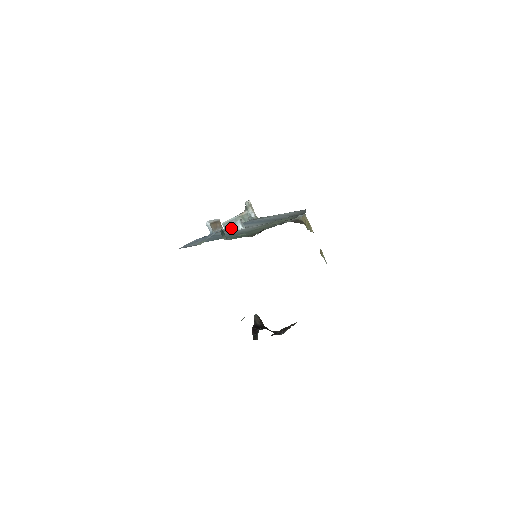
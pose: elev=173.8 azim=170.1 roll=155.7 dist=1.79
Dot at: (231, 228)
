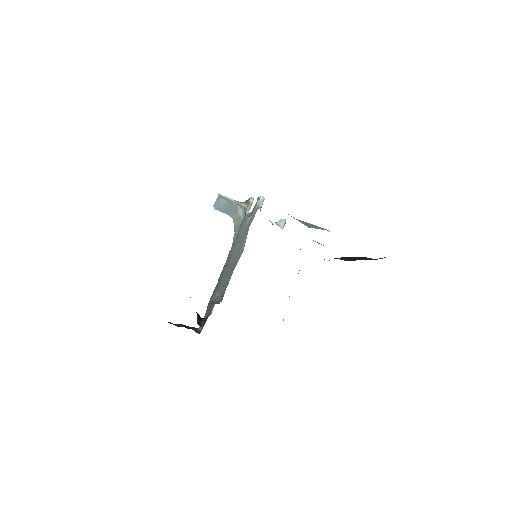
Dot at: occluded
